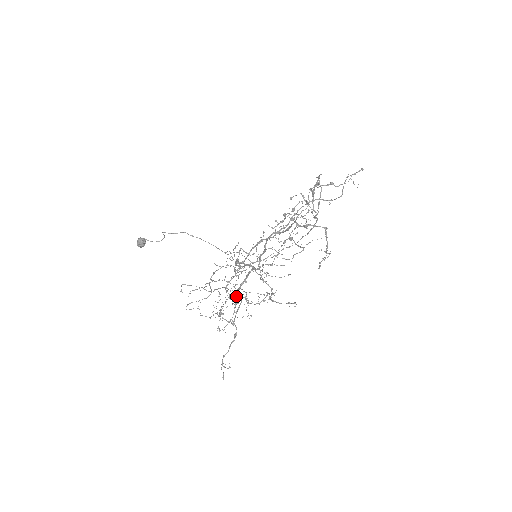
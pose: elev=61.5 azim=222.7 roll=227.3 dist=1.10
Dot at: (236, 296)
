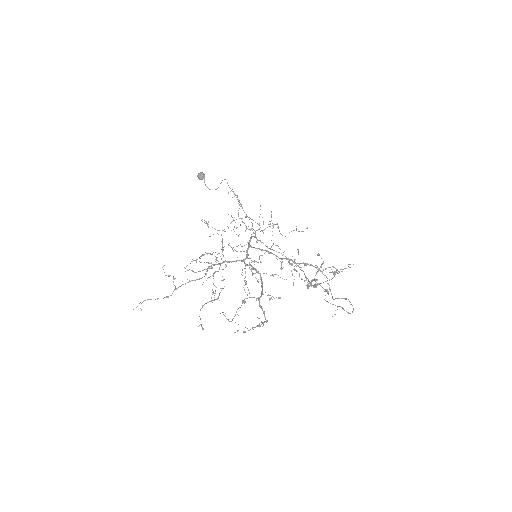
Dot at: (207, 269)
